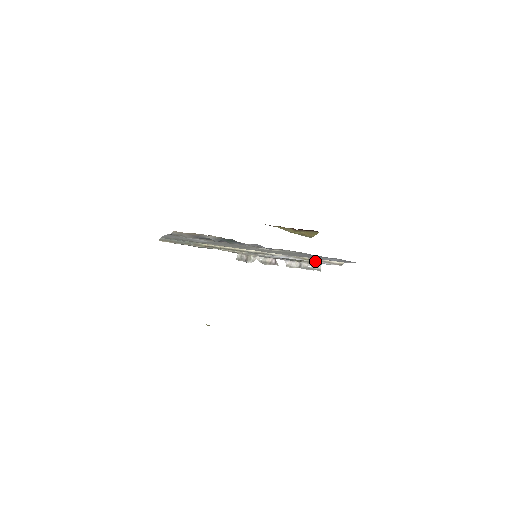
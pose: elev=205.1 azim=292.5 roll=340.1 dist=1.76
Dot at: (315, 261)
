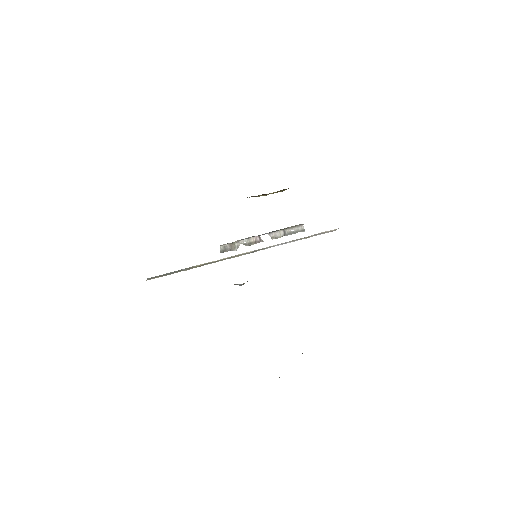
Dot at: (311, 236)
